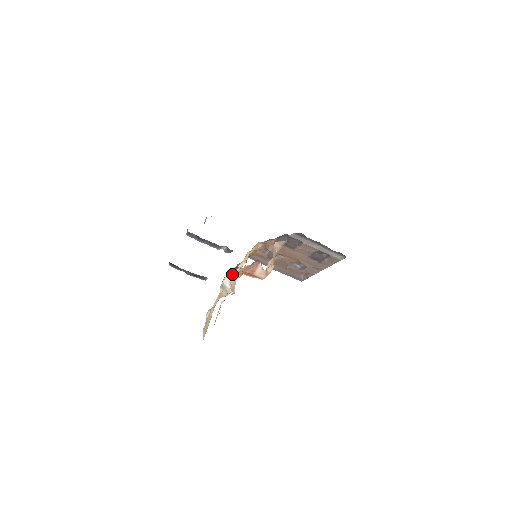
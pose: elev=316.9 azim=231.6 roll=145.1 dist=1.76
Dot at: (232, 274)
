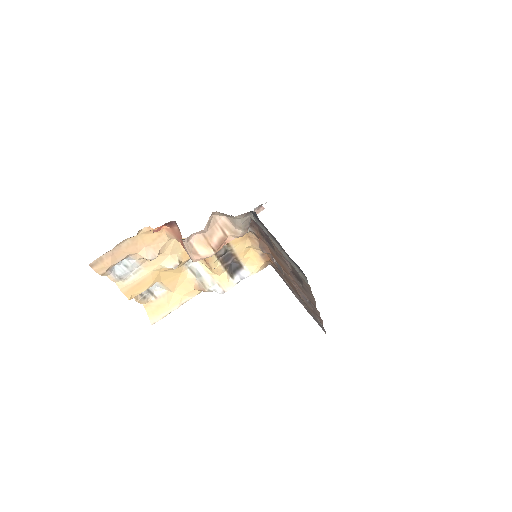
Dot at: occluded
